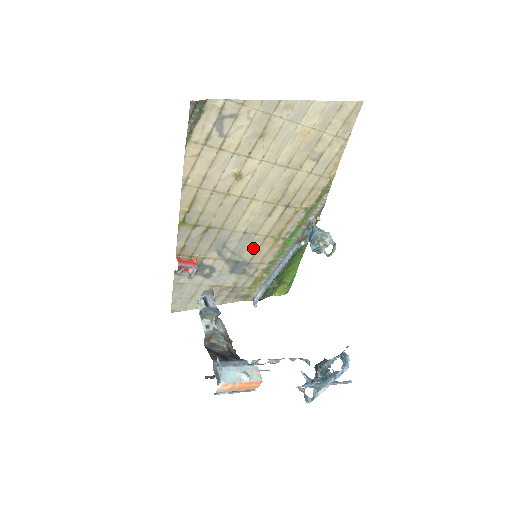
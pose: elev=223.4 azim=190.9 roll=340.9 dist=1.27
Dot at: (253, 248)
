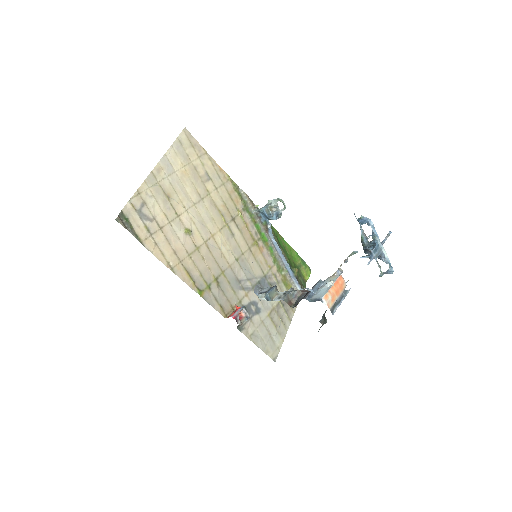
Dot at: (254, 264)
